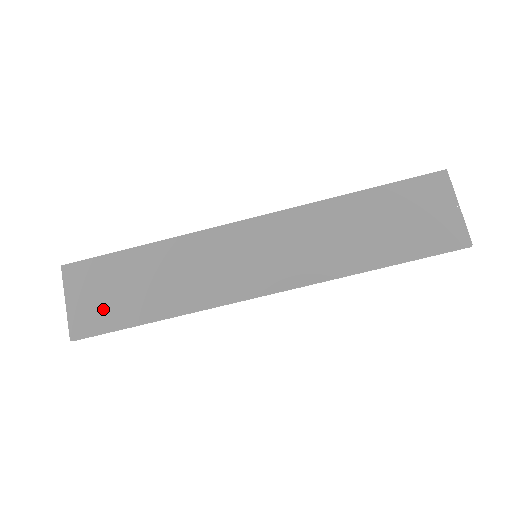
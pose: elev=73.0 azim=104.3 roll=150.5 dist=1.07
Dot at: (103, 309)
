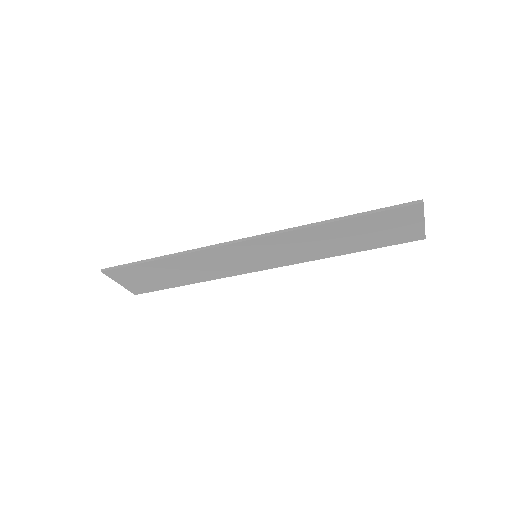
Dot at: (150, 284)
